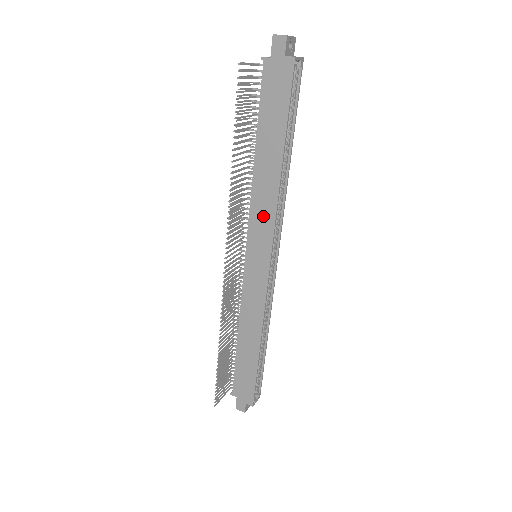
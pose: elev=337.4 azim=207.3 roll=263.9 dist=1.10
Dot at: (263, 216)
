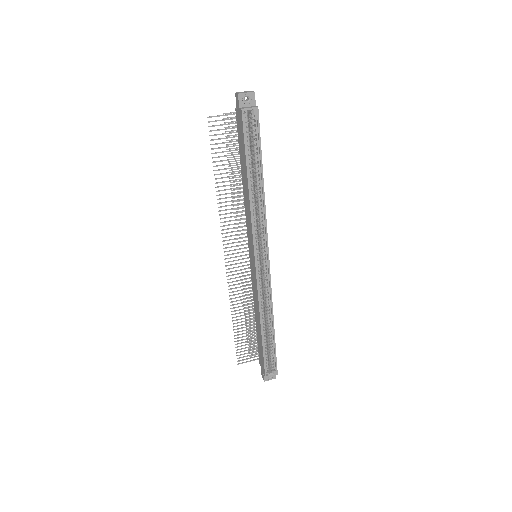
Dot at: (249, 225)
